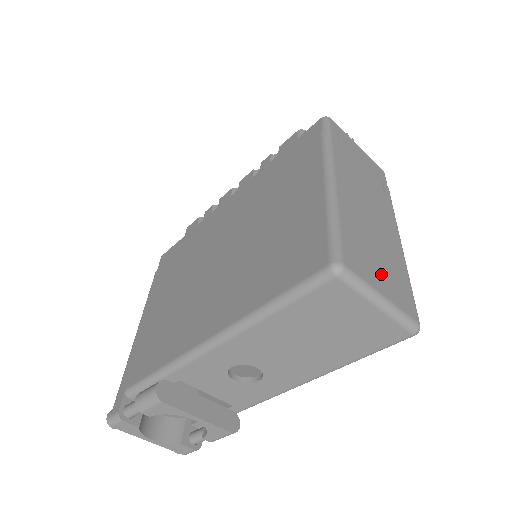
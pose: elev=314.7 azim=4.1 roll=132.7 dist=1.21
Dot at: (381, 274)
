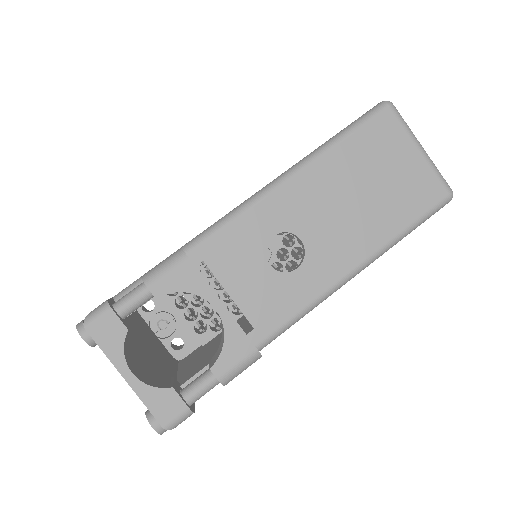
Dot at: occluded
